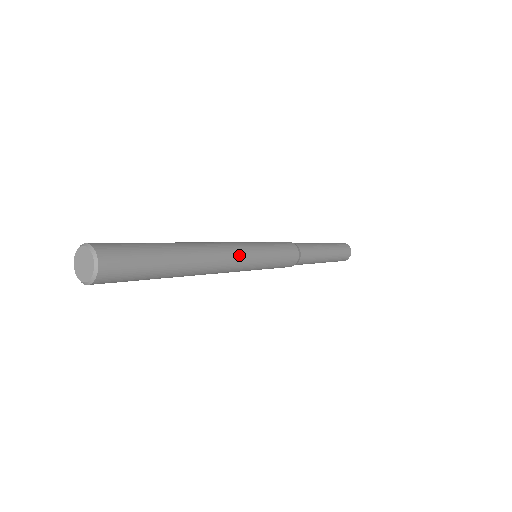
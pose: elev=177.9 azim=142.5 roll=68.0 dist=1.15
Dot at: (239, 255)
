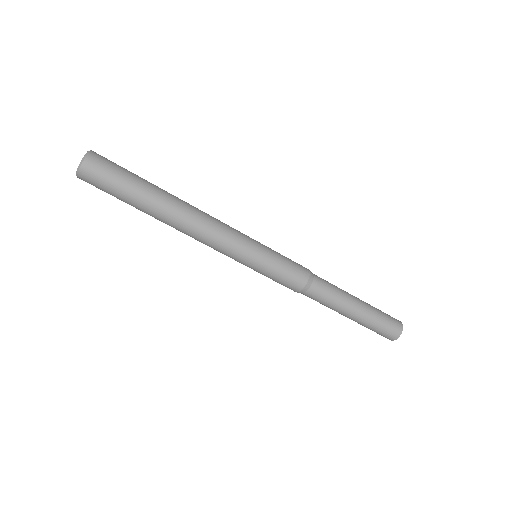
Dot at: (225, 233)
